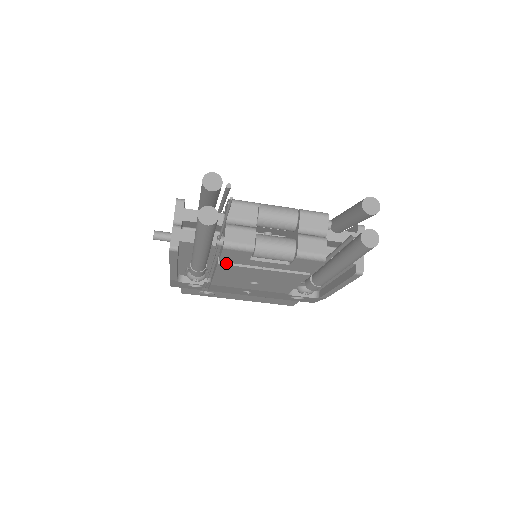
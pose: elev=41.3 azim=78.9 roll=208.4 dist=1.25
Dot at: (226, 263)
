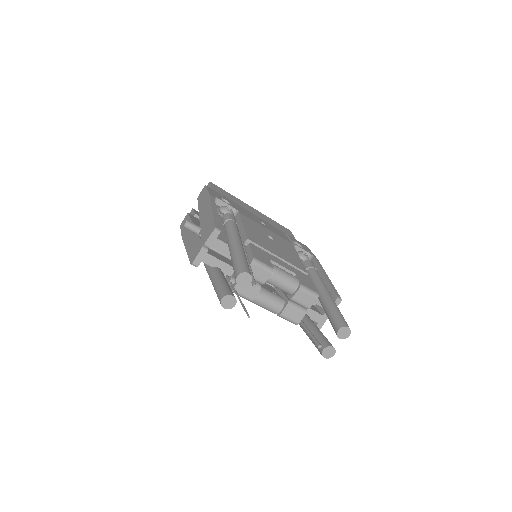
Dot at: occluded
